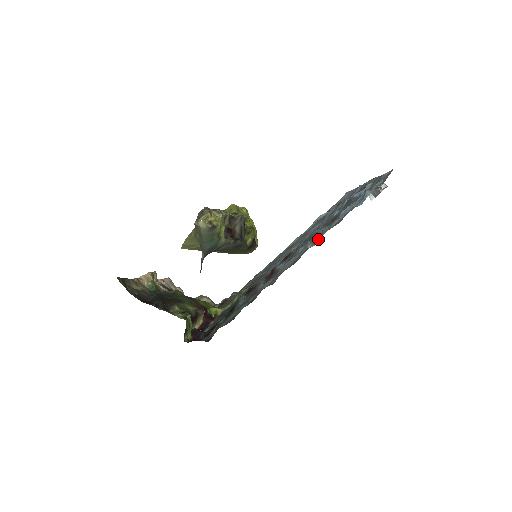
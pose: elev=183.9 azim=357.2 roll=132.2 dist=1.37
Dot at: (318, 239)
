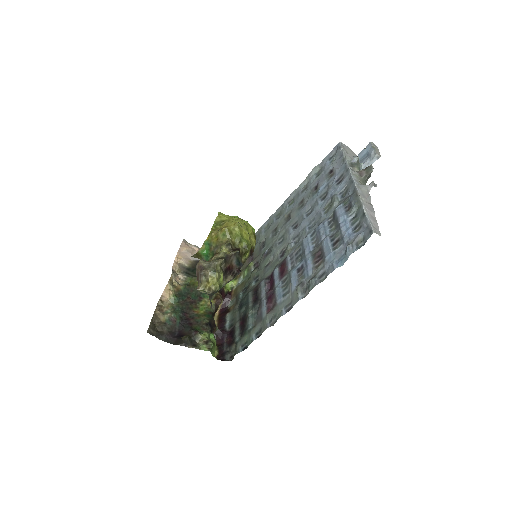
Dot at: (306, 289)
